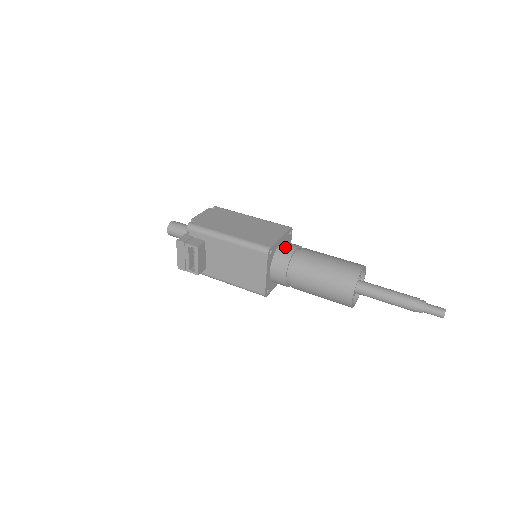
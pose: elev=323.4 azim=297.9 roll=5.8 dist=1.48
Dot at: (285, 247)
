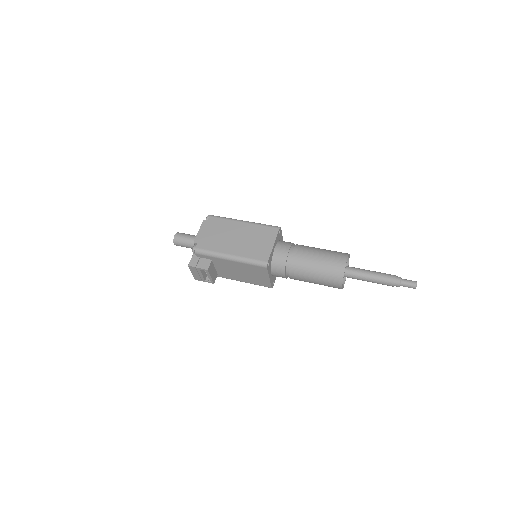
Dot at: (279, 252)
